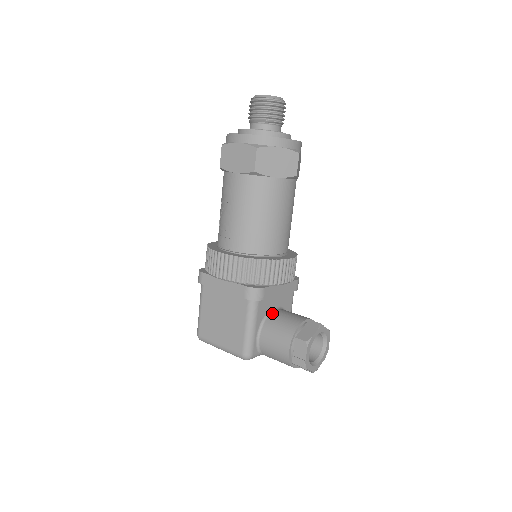
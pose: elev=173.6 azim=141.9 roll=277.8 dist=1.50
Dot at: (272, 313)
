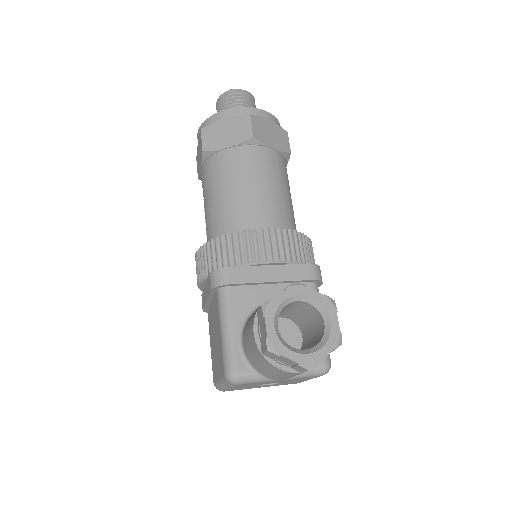
Dot at: occluded
